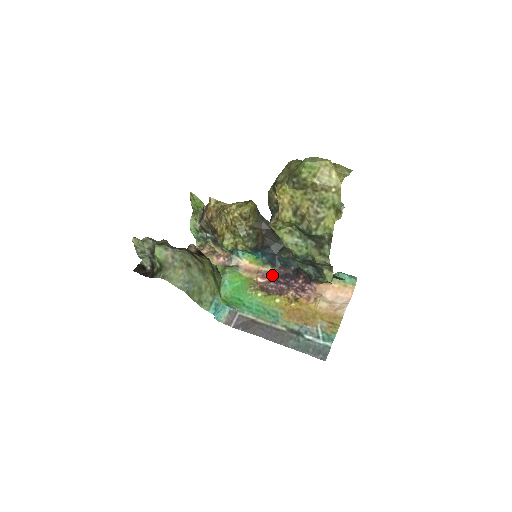
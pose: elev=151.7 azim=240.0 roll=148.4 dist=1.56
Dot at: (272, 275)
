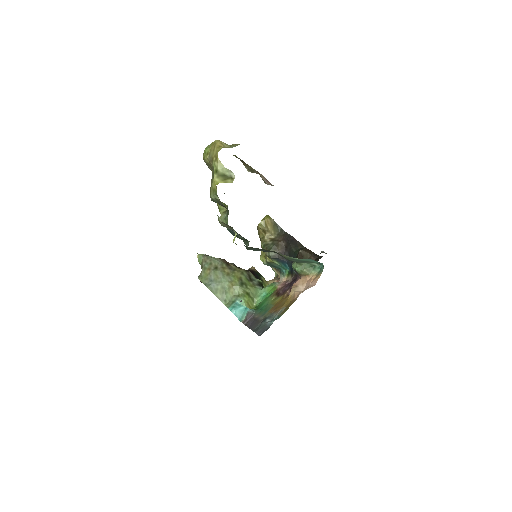
Dot at: occluded
